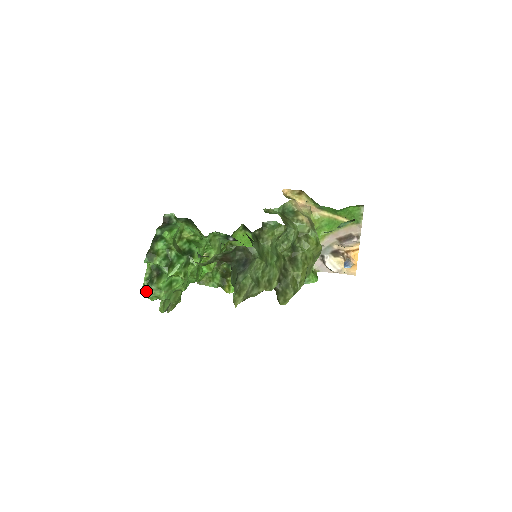
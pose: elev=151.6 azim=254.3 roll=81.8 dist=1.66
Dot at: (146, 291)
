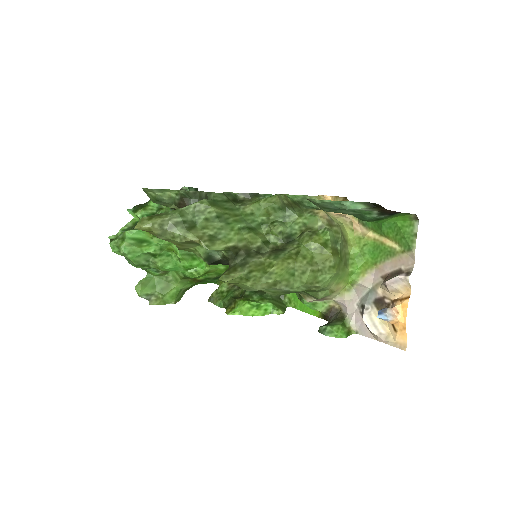
Dot at: (114, 239)
